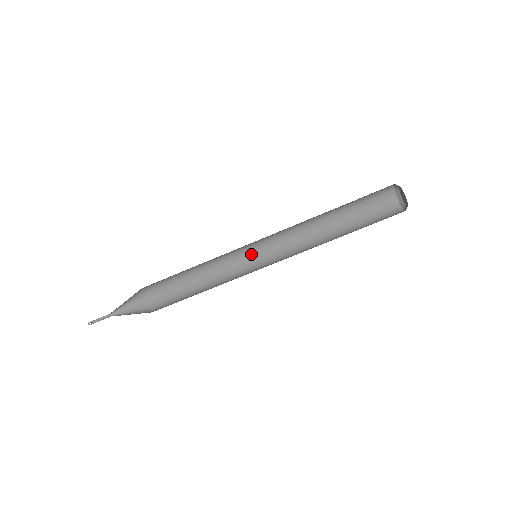
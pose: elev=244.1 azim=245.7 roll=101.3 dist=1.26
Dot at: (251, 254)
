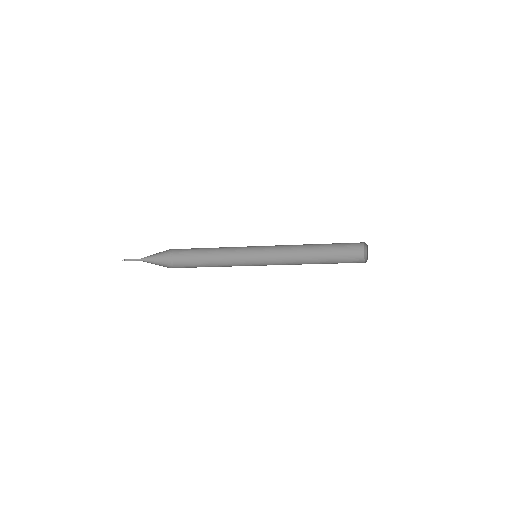
Dot at: (251, 246)
